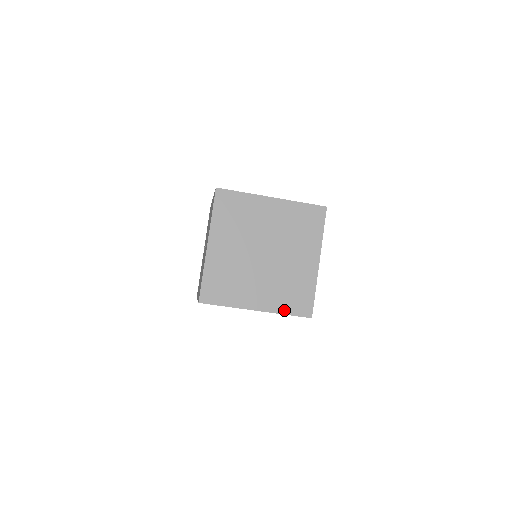
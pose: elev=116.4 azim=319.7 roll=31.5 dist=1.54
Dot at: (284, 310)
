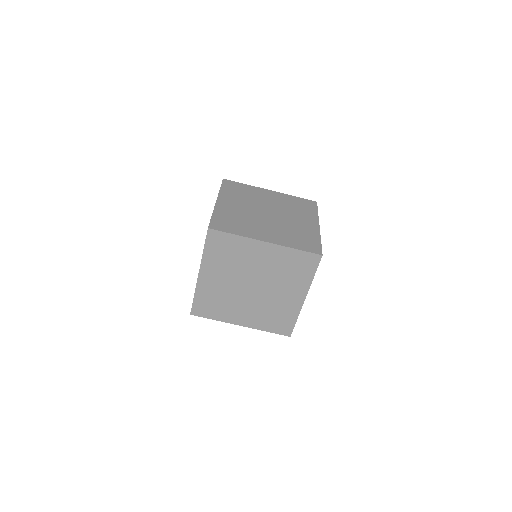
Dot at: (266, 328)
